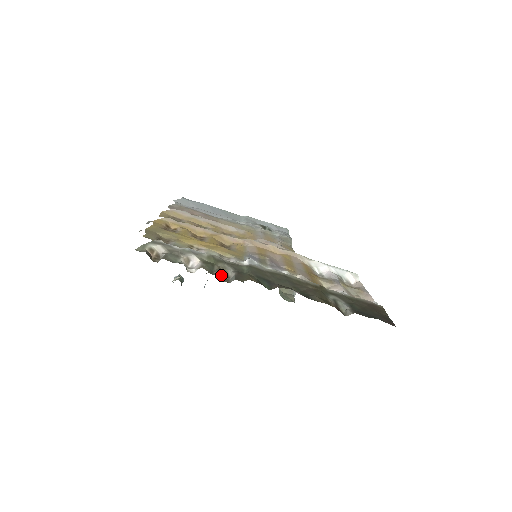
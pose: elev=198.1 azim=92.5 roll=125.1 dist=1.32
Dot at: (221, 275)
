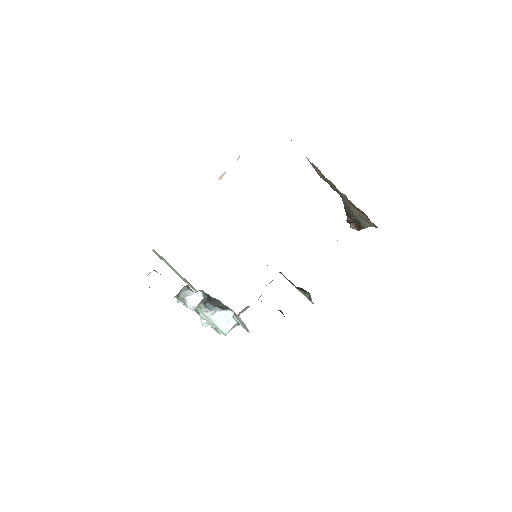
Dot at: occluded
